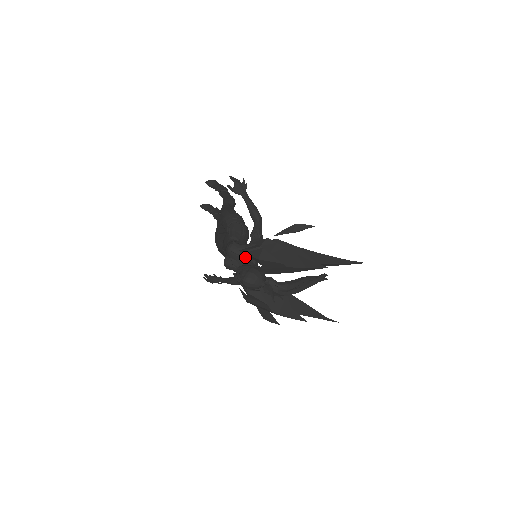
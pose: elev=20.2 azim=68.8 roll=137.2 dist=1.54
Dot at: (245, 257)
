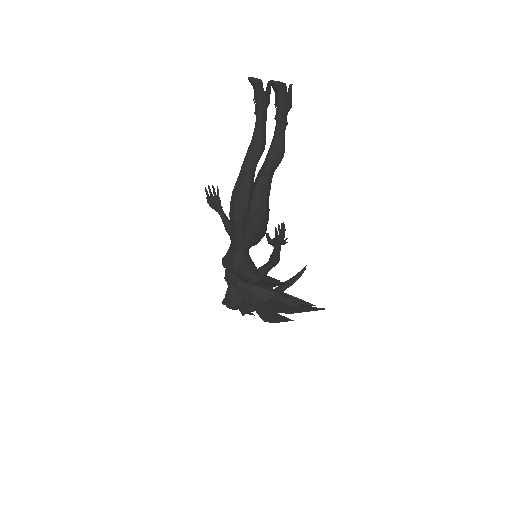
Dot at: (241, 278)
